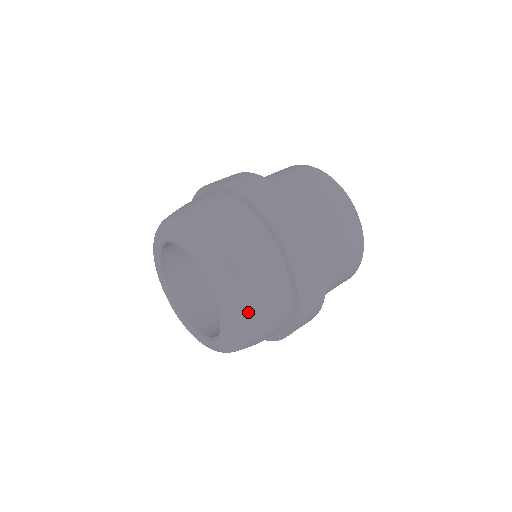
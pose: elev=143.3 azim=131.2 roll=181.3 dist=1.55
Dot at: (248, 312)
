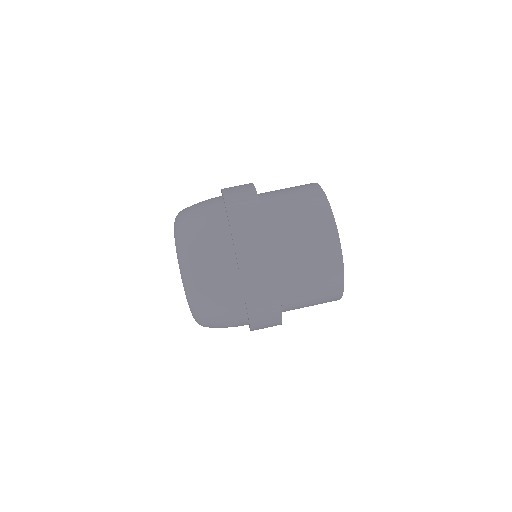
Dot at: (195, 273)
